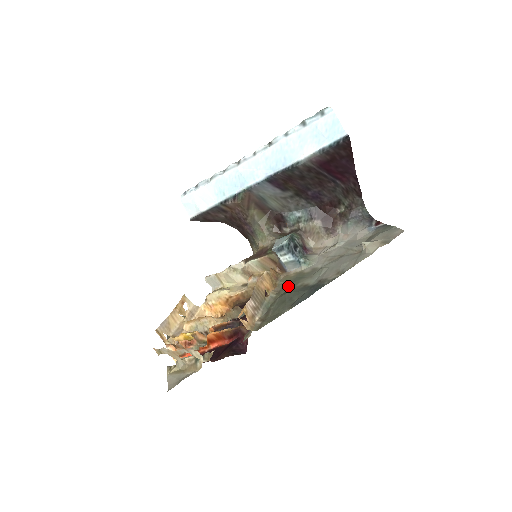
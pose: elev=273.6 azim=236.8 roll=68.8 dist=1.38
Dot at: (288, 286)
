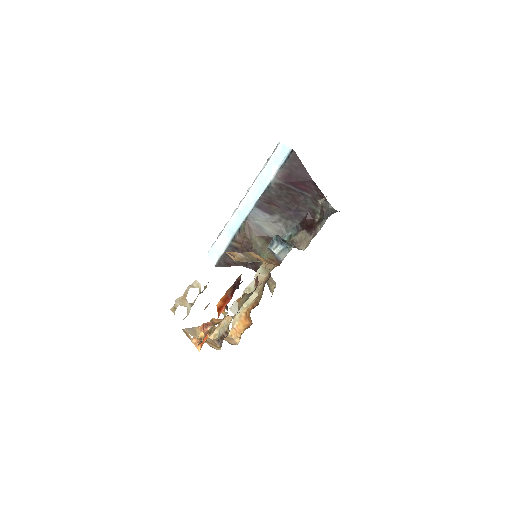
Dot at: occluded
